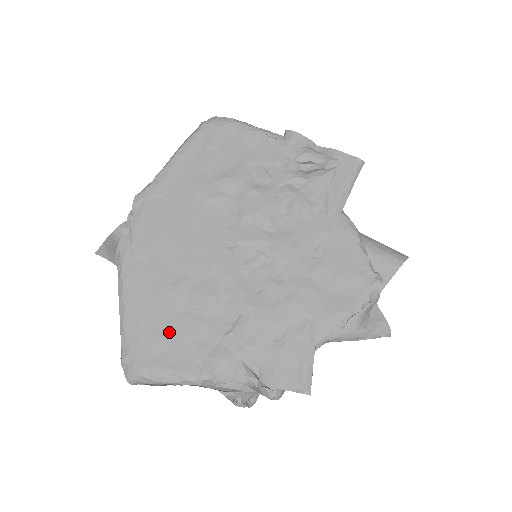
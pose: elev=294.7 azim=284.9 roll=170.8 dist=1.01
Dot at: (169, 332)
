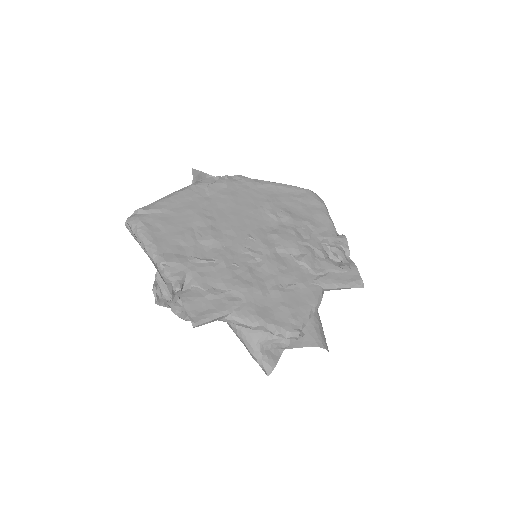
Dot at: (174, 226)
